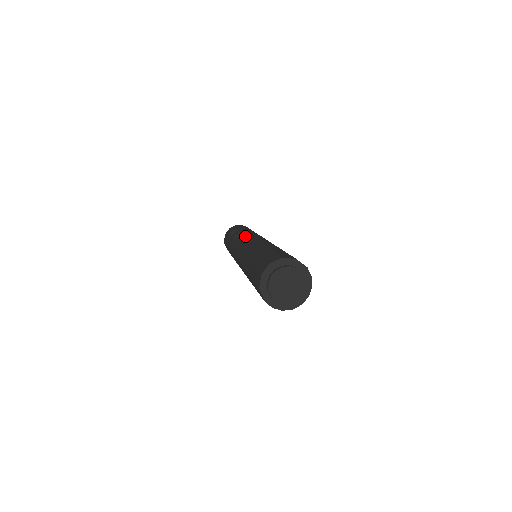
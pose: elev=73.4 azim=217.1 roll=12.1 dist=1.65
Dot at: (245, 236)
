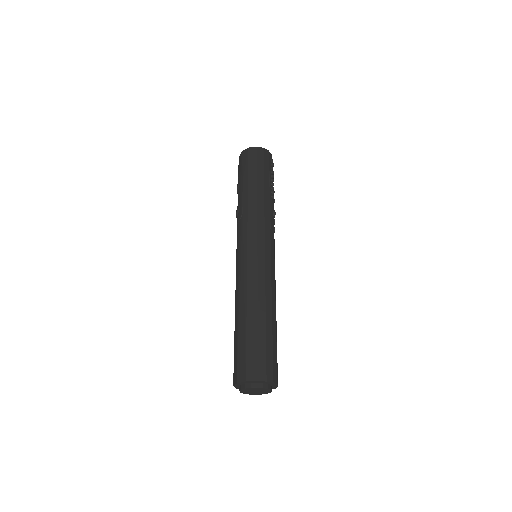
Dot at: (237, 240)
